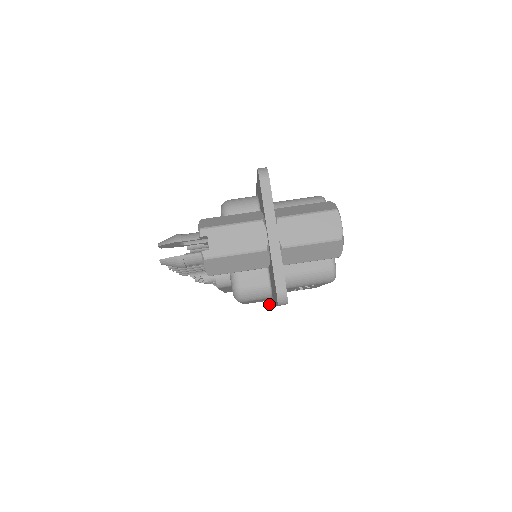
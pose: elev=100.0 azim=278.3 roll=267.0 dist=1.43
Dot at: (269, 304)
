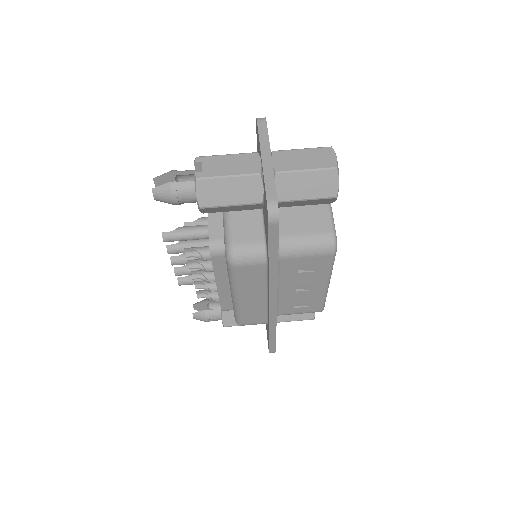
Dot at: (268, 314)
